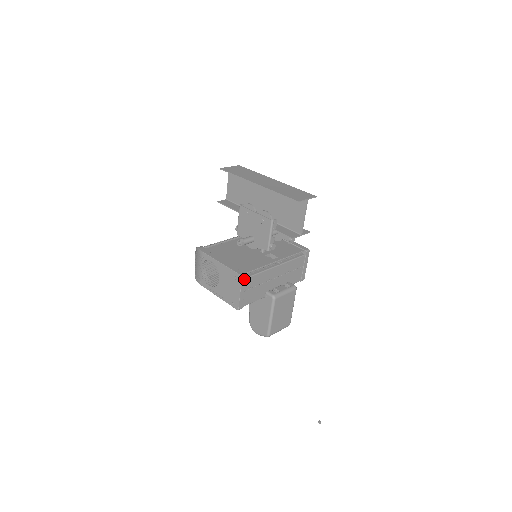
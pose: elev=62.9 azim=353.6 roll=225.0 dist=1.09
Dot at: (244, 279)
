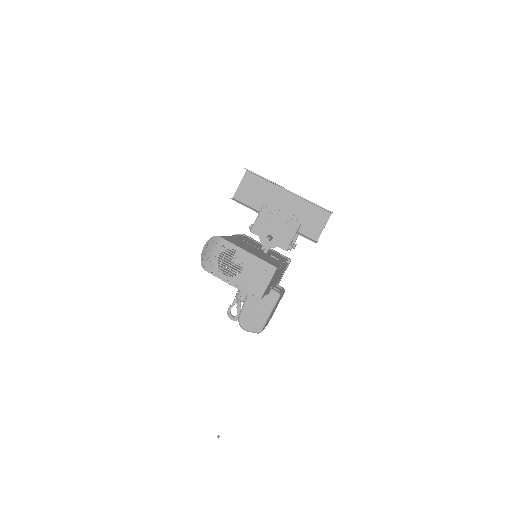
Dot at: (275, 271)
